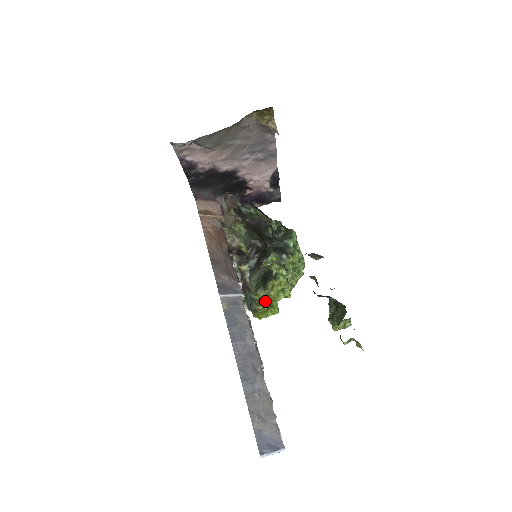
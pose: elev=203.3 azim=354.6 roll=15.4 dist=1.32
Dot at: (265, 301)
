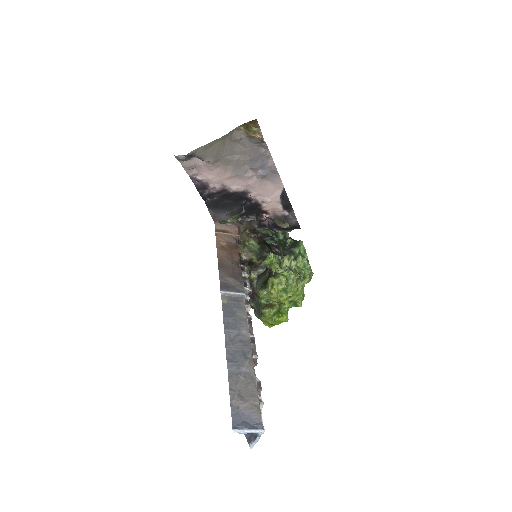
Dot at: (271, 305)
